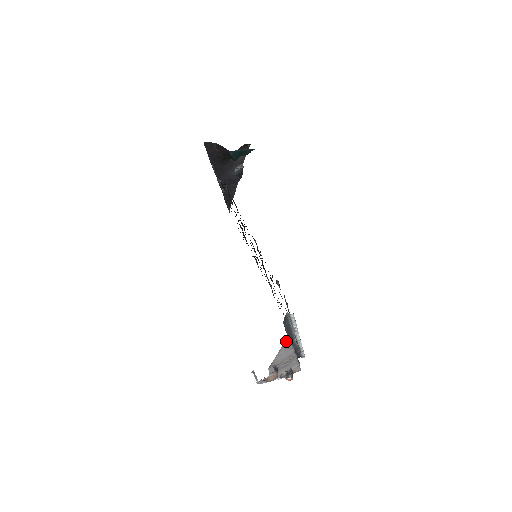
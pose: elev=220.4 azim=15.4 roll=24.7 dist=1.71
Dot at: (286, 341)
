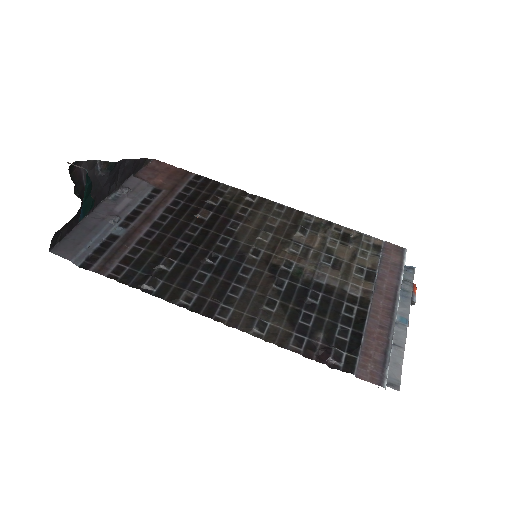
Dot at: (398, 380)
